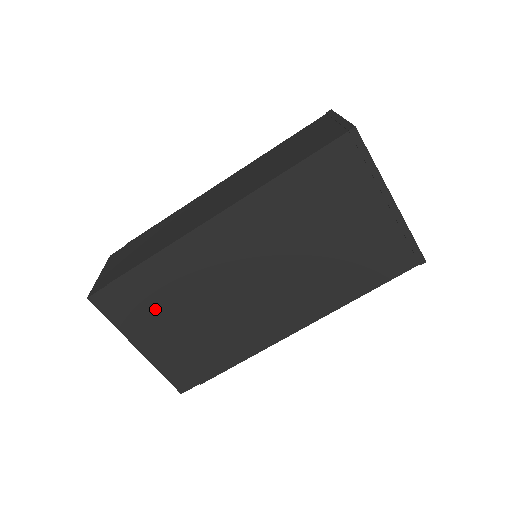
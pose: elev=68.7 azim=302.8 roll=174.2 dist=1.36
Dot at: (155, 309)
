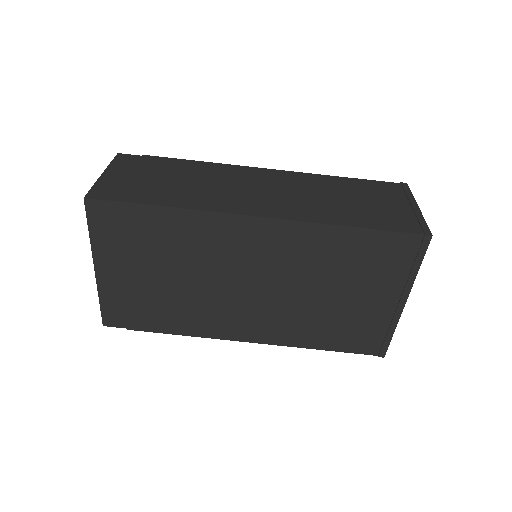
Dot at: (141, 250)
